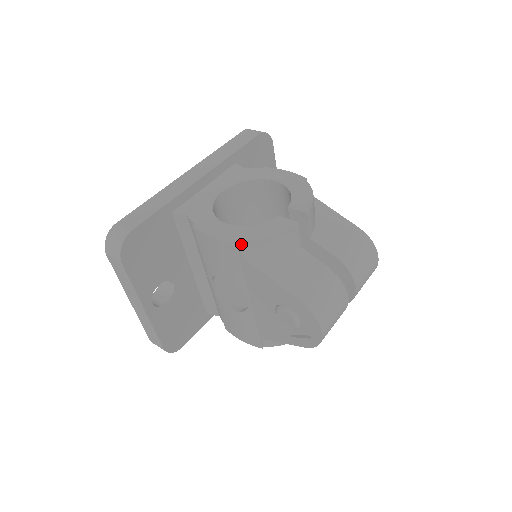
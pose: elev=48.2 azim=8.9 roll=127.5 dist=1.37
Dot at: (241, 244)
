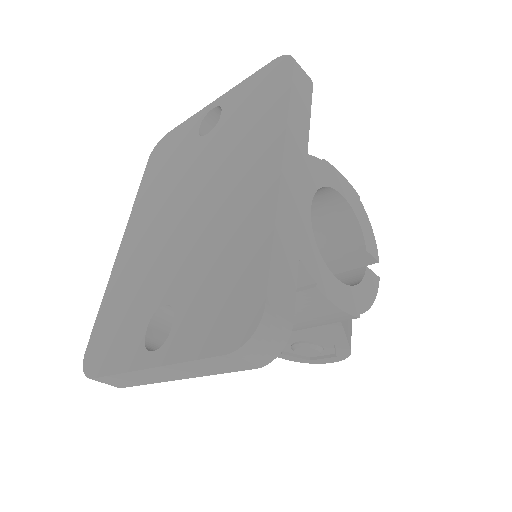
Dot at: (356, 315)
